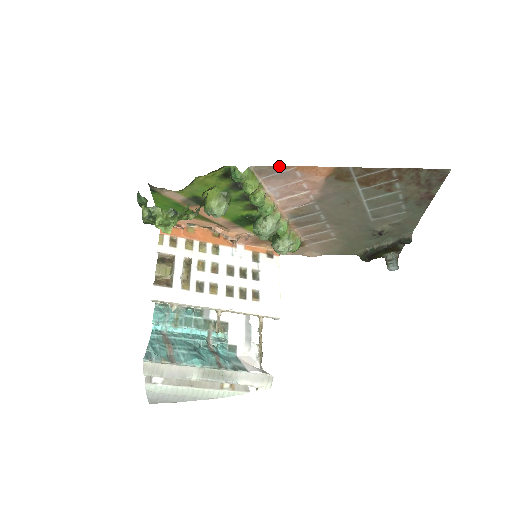
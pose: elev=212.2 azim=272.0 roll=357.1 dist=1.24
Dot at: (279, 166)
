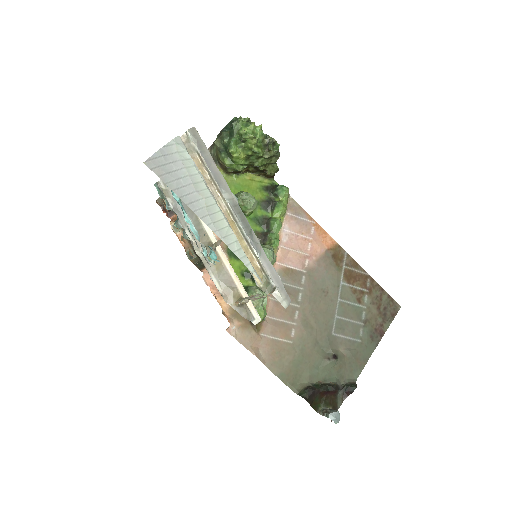
Dot at: (306, 212)
